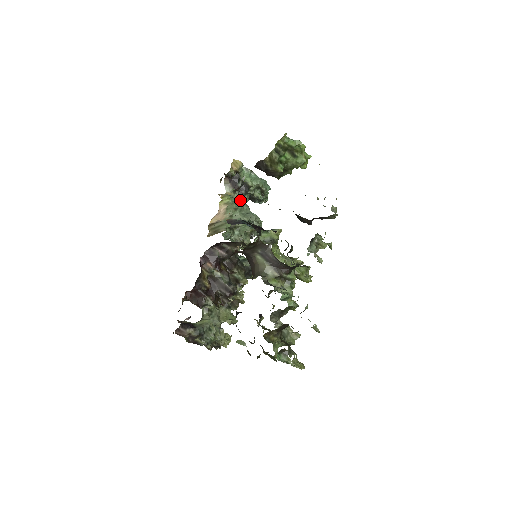
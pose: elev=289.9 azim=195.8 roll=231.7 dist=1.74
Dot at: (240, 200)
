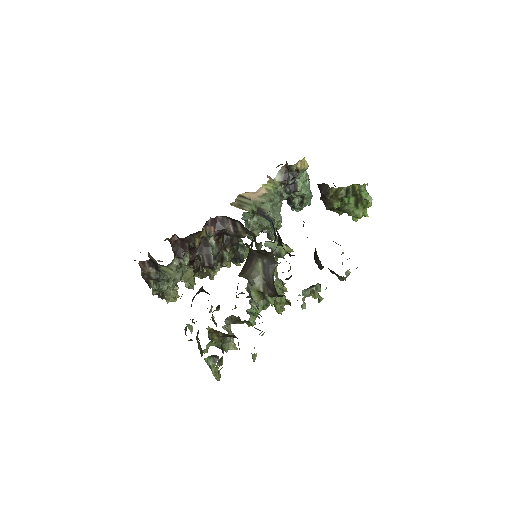
Dot at: occluded
